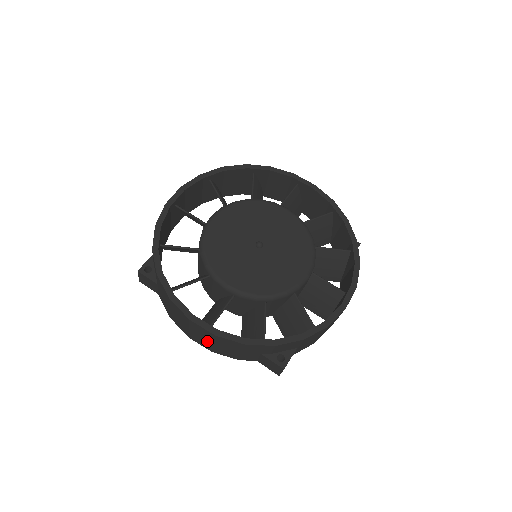
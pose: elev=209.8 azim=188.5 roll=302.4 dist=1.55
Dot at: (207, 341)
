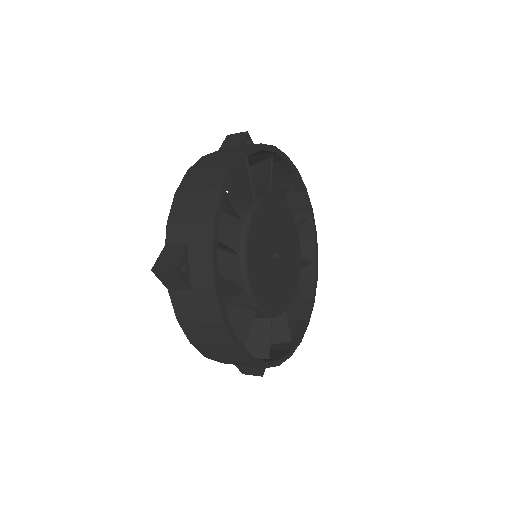
Dot at: (221, 356)
